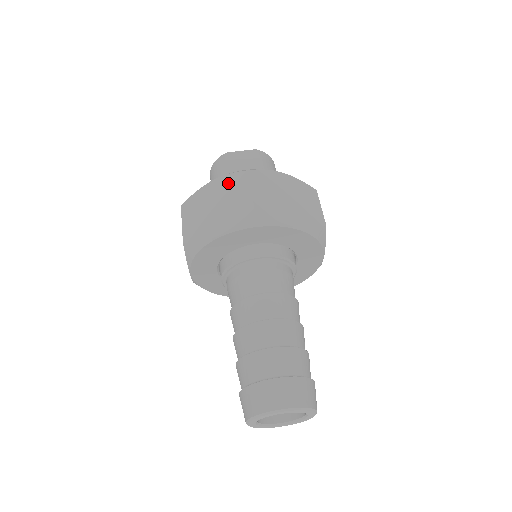
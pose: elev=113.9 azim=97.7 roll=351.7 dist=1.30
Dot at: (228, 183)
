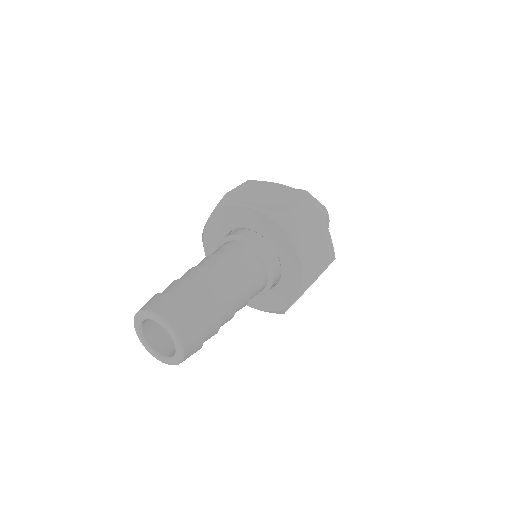
Dot at: (289, 191)
